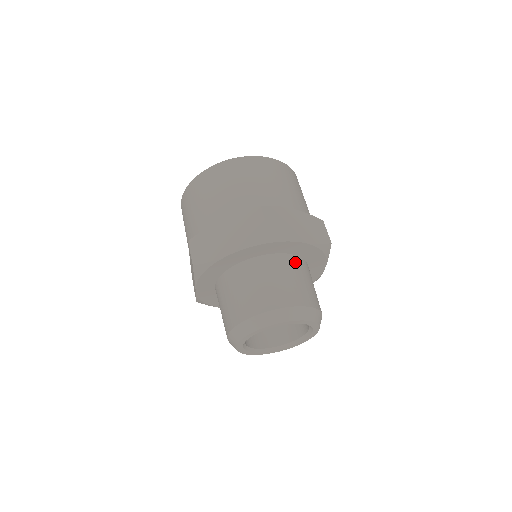
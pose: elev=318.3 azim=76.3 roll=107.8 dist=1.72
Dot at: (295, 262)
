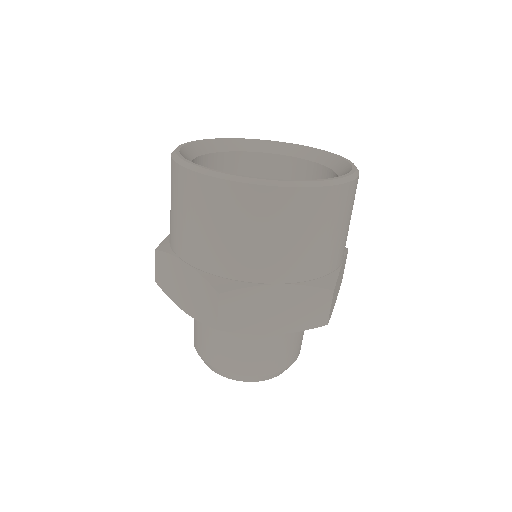
Dot at: occluded
